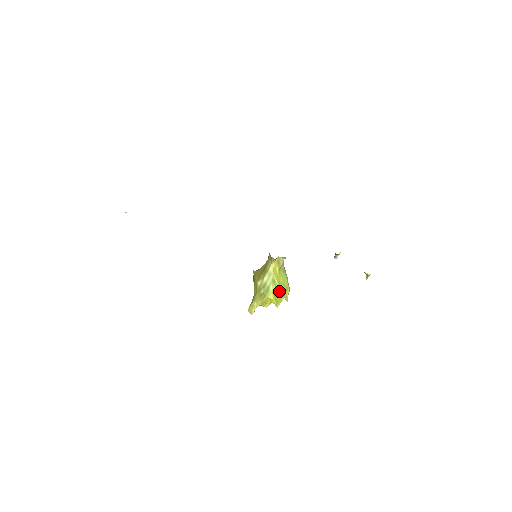
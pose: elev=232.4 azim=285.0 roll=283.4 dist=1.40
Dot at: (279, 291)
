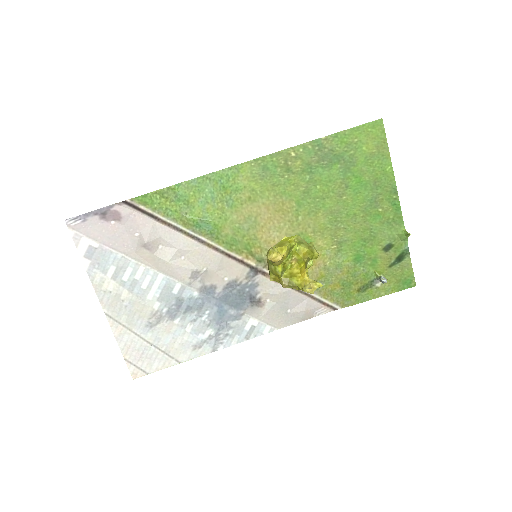
Dot at: (297, 246)
